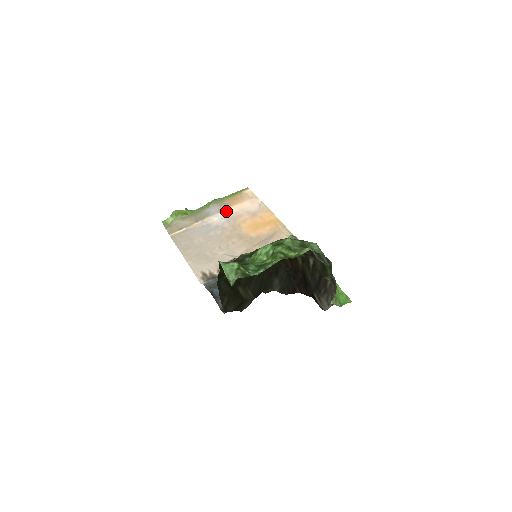
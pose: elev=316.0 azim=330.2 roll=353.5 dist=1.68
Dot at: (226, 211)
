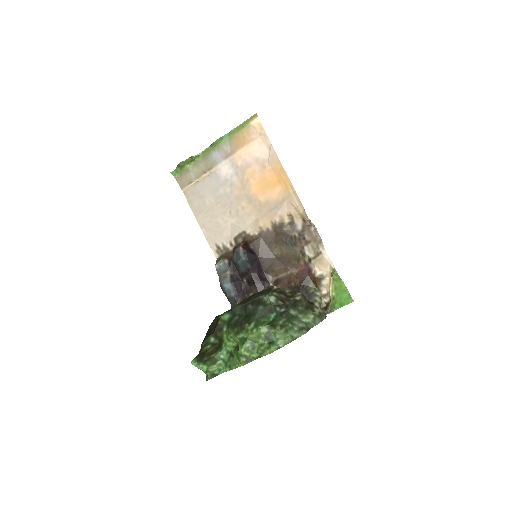
Dot at: (233, 157)
